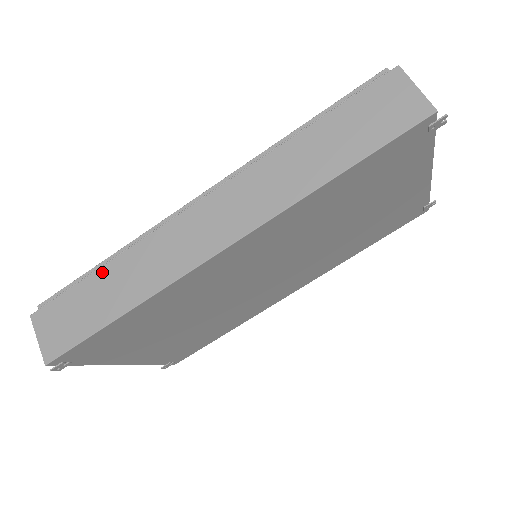
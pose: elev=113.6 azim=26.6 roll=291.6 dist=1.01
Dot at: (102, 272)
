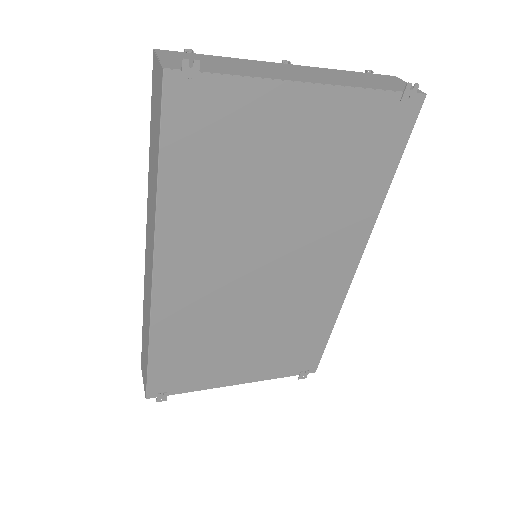
Dot at: (143, 322)
